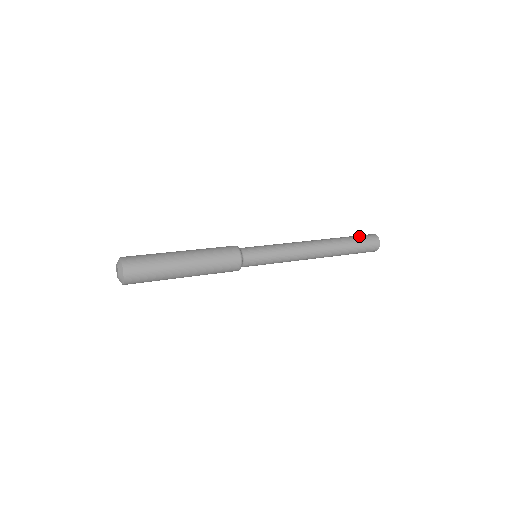
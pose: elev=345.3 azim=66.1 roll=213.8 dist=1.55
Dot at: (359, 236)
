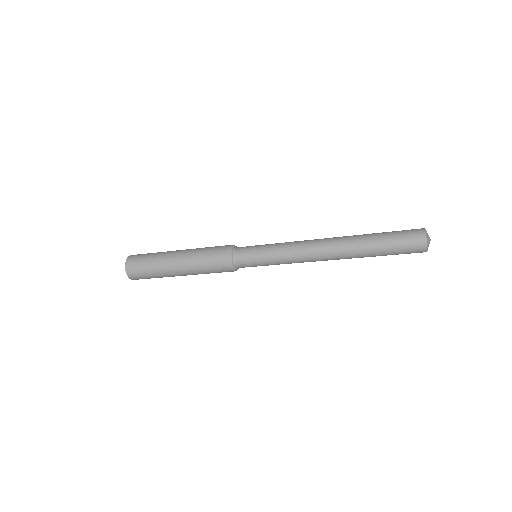
Dot at: (395, 231)
